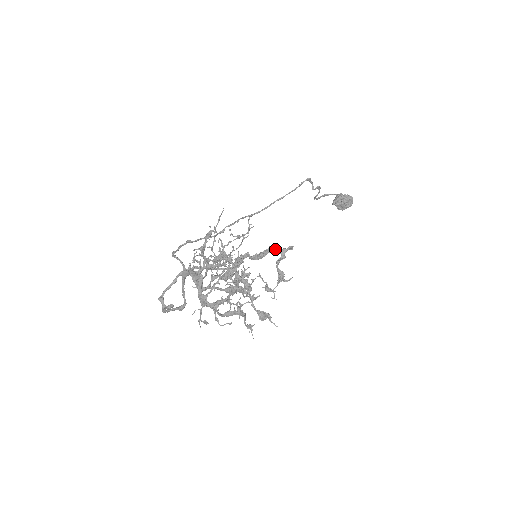
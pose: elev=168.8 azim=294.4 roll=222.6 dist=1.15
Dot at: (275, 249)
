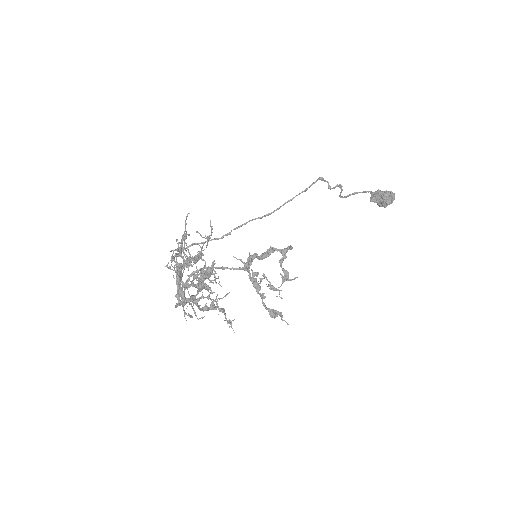
Dot at: (276, 249)
